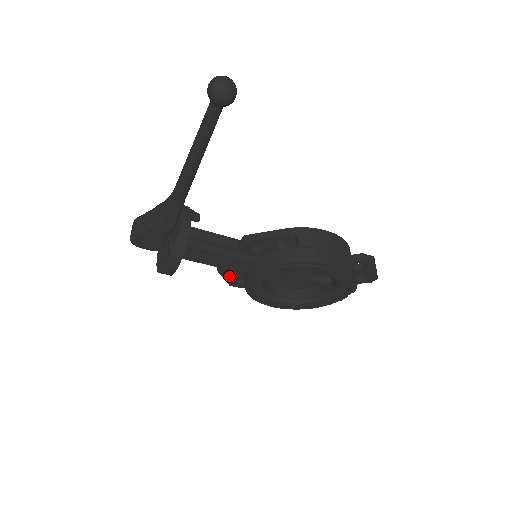
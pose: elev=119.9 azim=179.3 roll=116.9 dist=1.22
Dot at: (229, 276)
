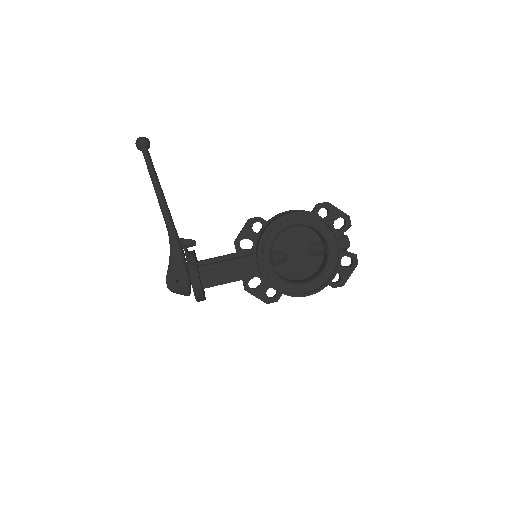
Dot at: (257, 291)
